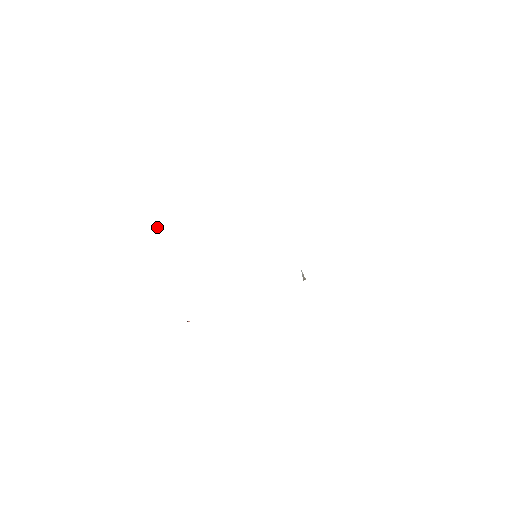
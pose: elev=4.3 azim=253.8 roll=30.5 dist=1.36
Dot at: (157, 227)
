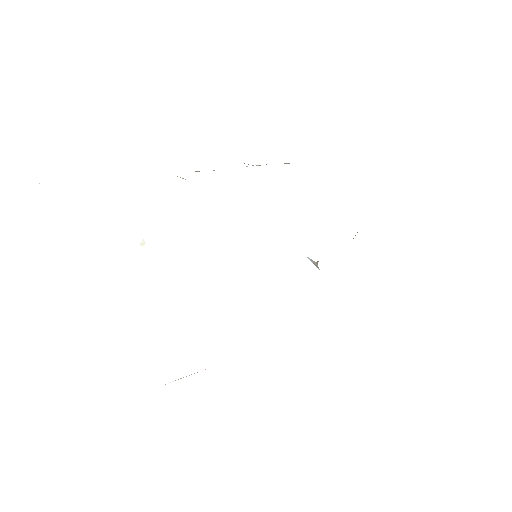
Dot at: occluded
